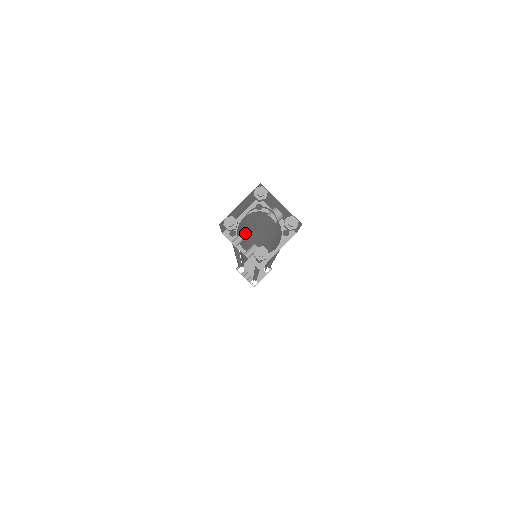
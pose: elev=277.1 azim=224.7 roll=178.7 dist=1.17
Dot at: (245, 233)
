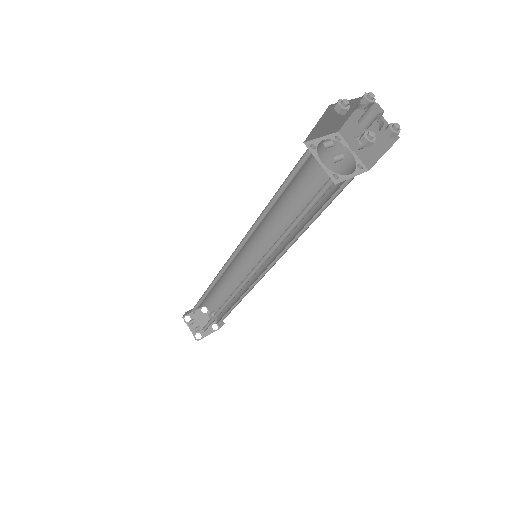
Dot at: (280, 199)
